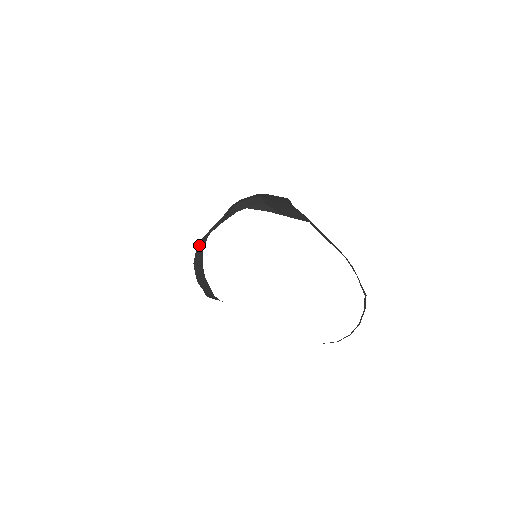
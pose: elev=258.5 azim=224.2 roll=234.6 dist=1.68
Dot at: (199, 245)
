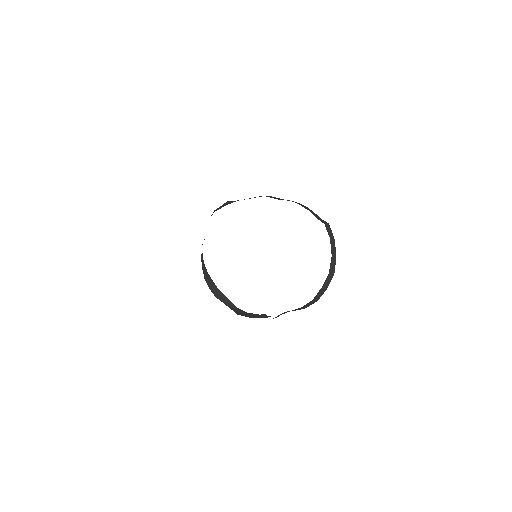
Dot at: (202, 261)
